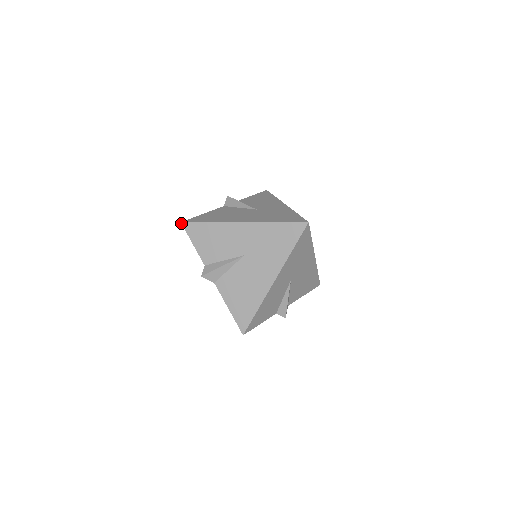
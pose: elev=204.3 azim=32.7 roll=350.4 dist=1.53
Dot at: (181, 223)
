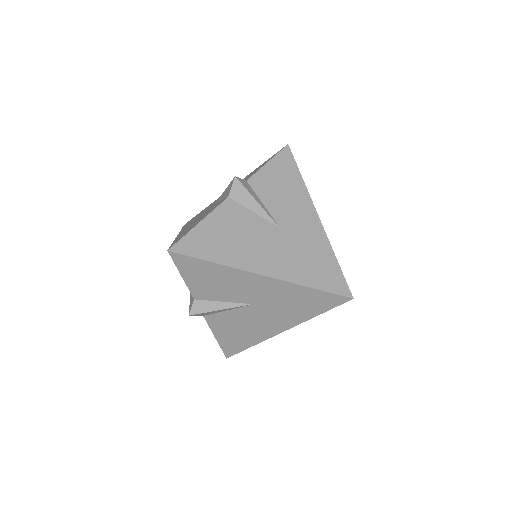
Dot at: (168, 252)
